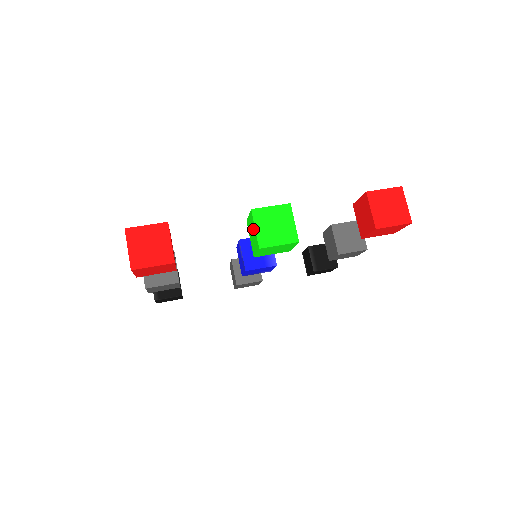
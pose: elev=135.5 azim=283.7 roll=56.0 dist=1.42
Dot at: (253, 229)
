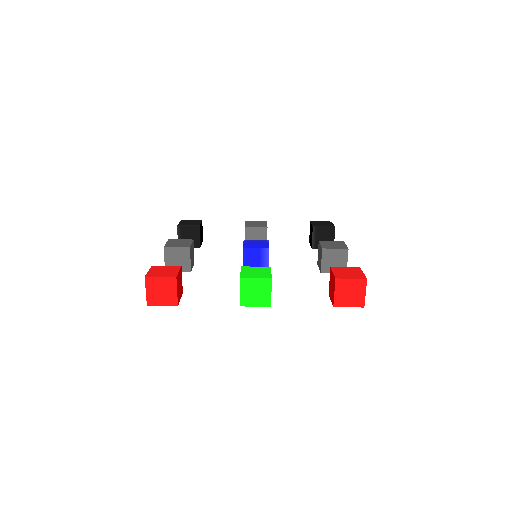
Dot at: occluded
